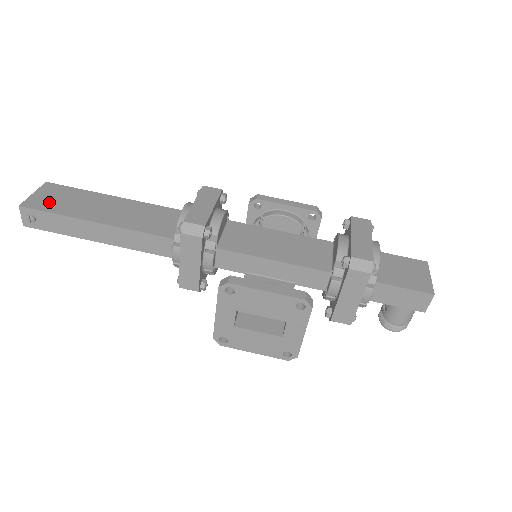
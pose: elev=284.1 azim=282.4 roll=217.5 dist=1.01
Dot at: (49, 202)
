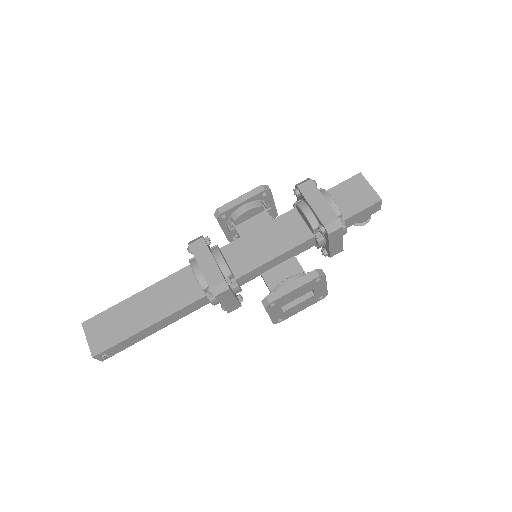
Dot at: (105, 338)
